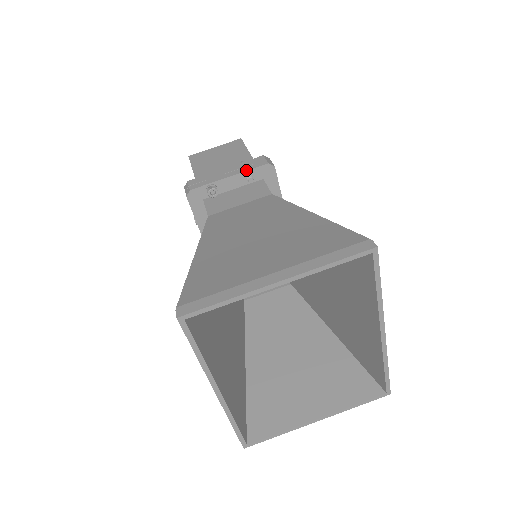
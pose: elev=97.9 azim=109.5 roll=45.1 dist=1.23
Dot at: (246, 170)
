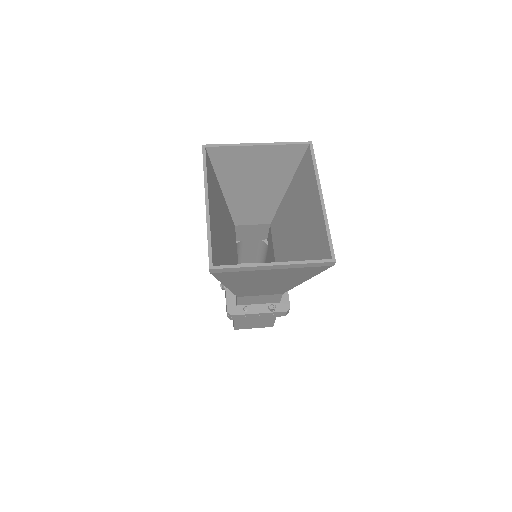
Dot at: occluded
